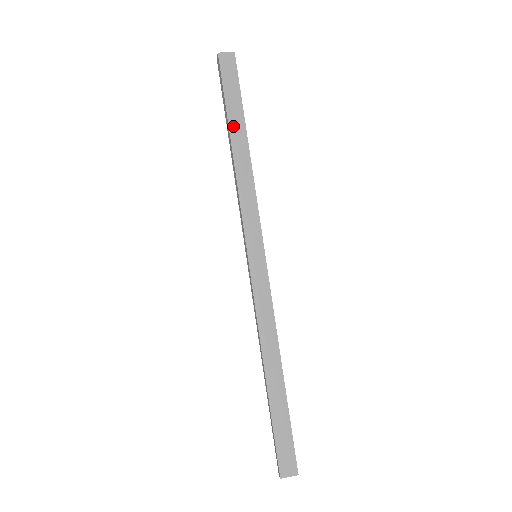
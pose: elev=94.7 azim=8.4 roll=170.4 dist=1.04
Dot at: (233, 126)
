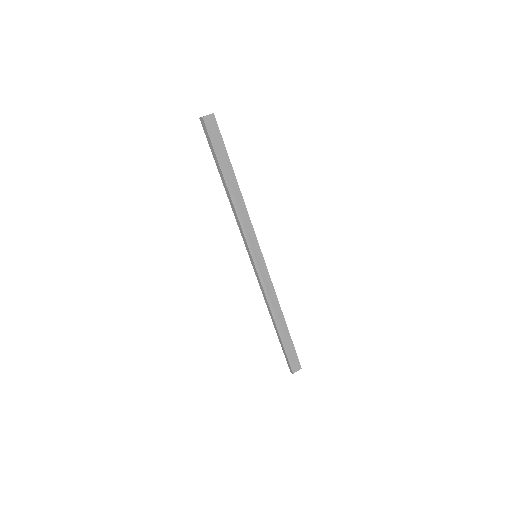
Dot at: (225, 172)
